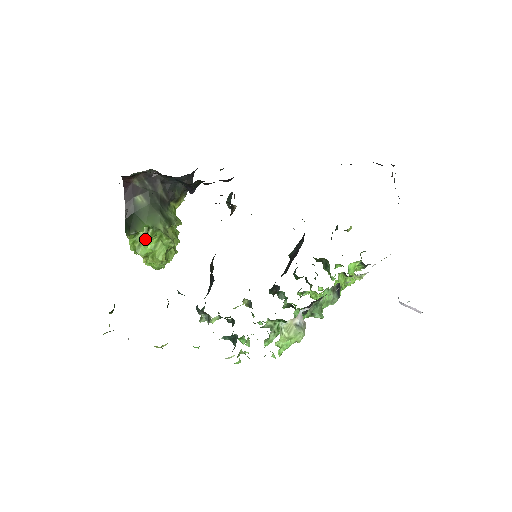
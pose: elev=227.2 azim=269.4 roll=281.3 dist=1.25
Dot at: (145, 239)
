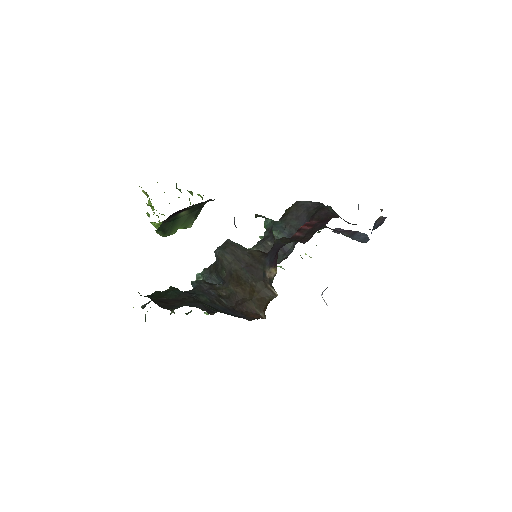
Dot at: occluded
